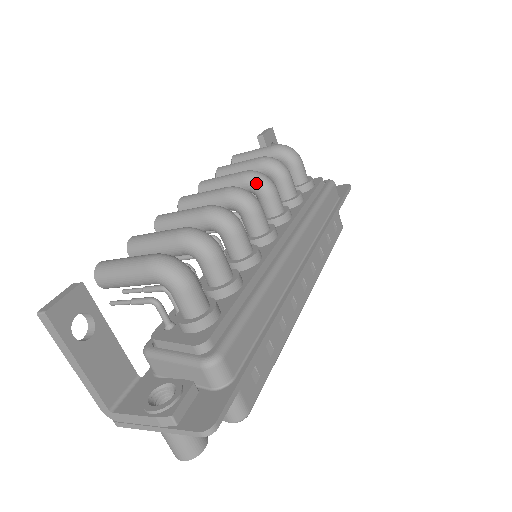
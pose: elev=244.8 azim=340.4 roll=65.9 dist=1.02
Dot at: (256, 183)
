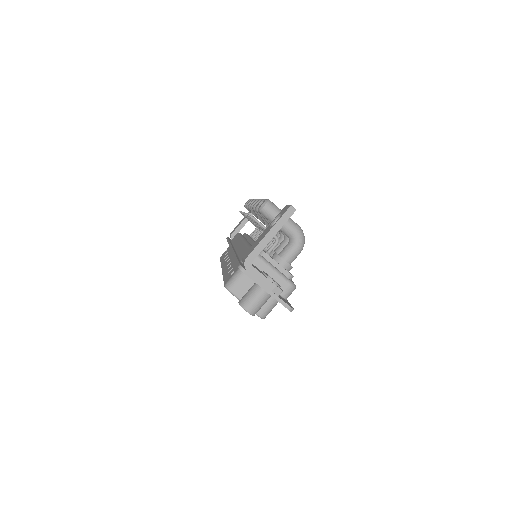
Dot at: occluded
